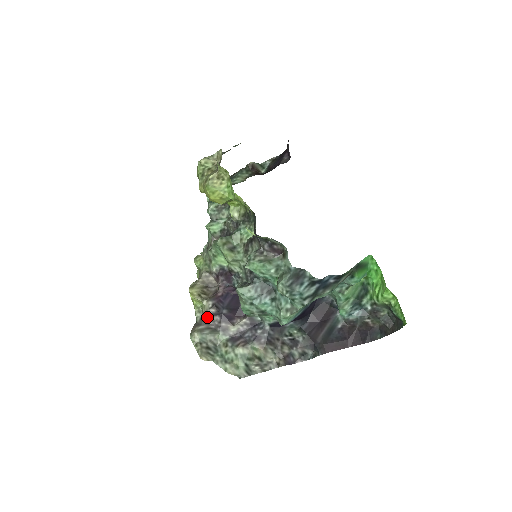
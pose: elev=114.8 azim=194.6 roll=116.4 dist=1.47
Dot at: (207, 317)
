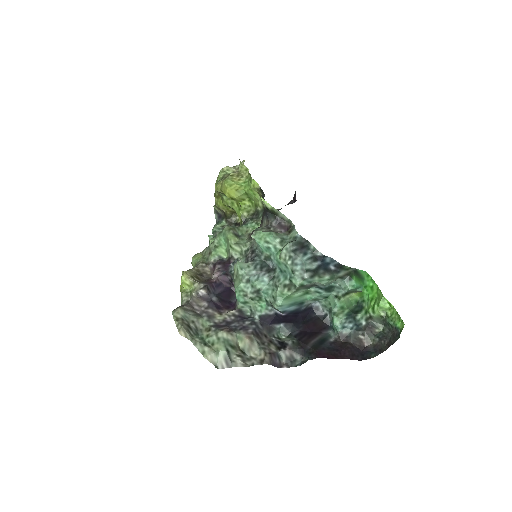
Dot at: (195, 300)
